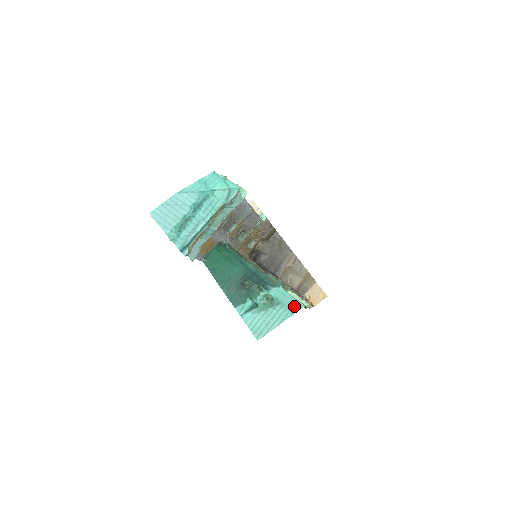
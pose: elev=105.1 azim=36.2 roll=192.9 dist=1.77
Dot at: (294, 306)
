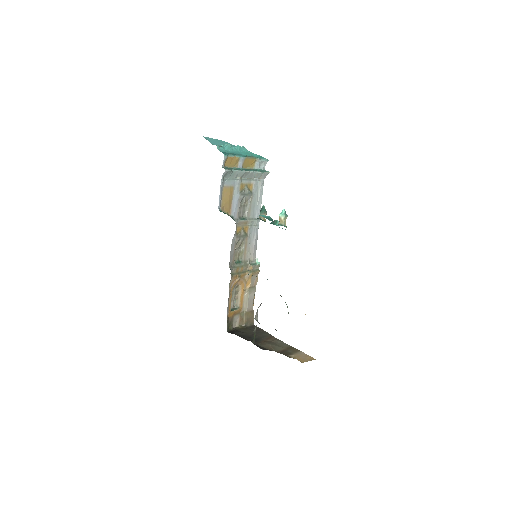
Dot at: occluded
